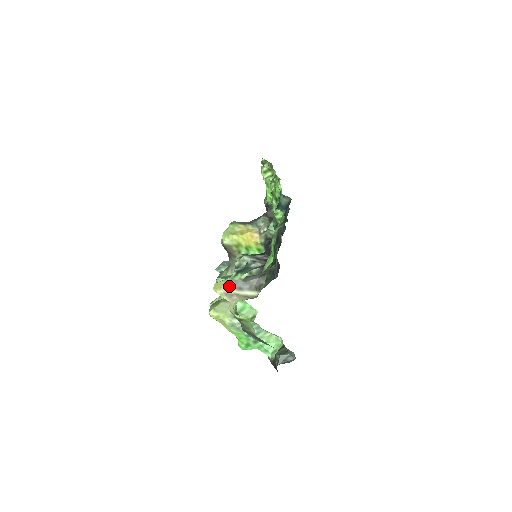
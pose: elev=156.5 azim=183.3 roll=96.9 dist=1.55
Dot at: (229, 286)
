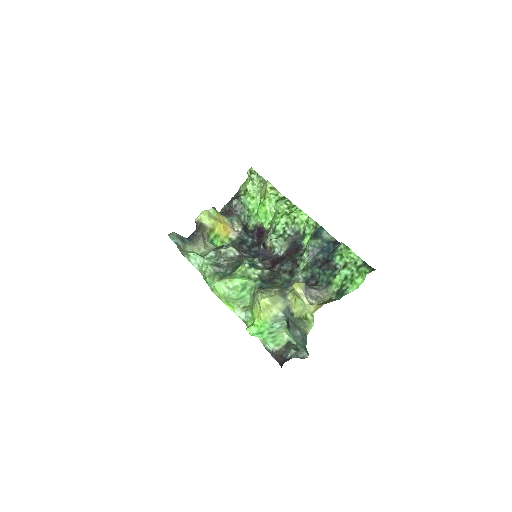
Dot at: (305, 289)
